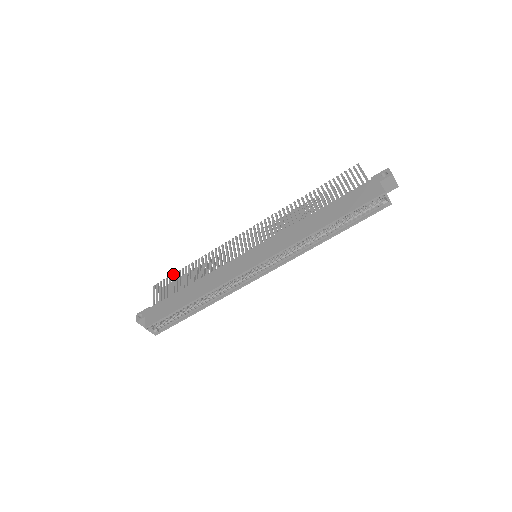
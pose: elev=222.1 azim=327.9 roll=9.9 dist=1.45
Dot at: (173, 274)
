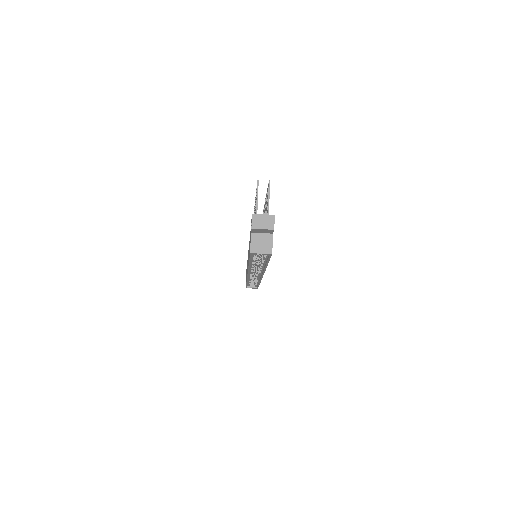
Dot at: occluded
